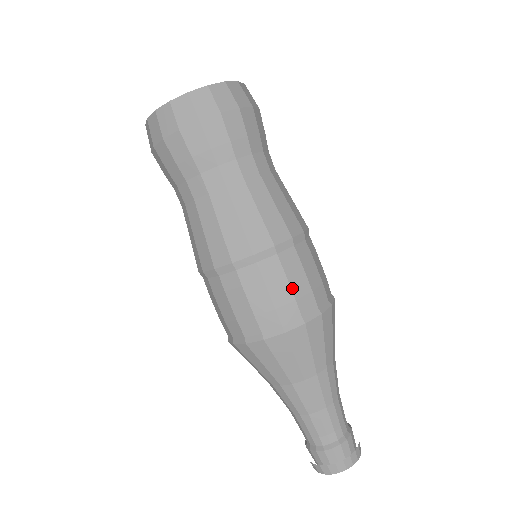
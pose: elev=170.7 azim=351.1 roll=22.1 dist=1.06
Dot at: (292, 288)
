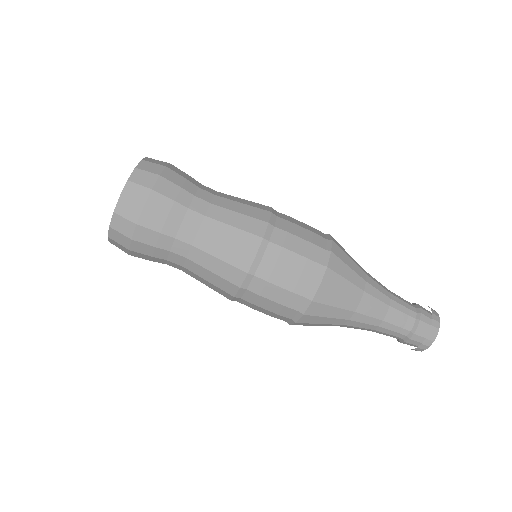
Dot at: (304, 228)
